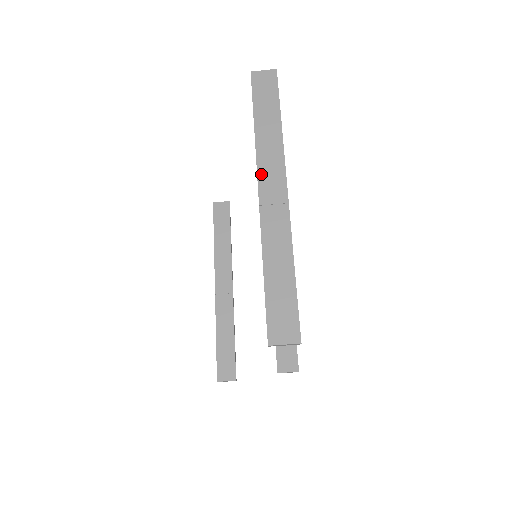
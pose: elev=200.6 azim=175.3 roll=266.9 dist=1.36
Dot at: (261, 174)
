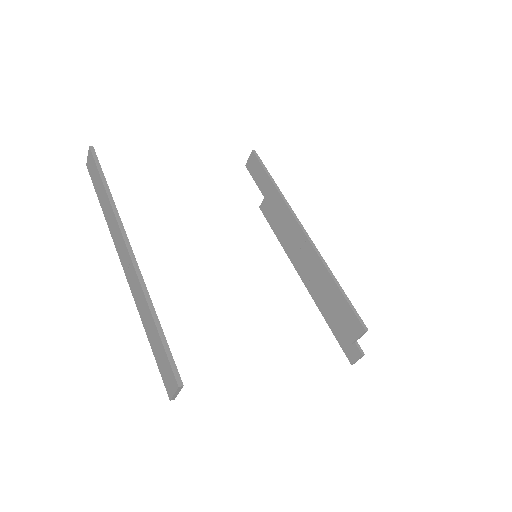
Dot at: (117, 248)
